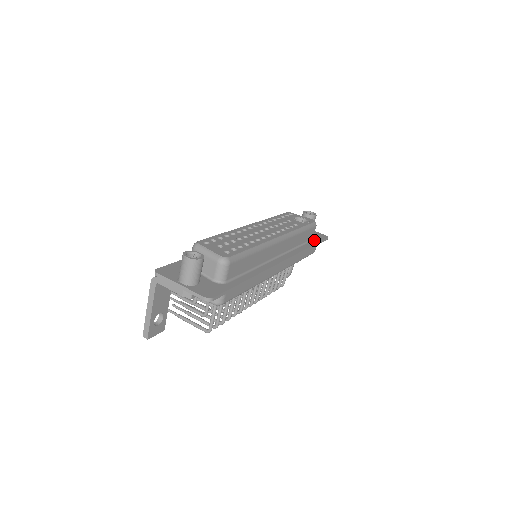
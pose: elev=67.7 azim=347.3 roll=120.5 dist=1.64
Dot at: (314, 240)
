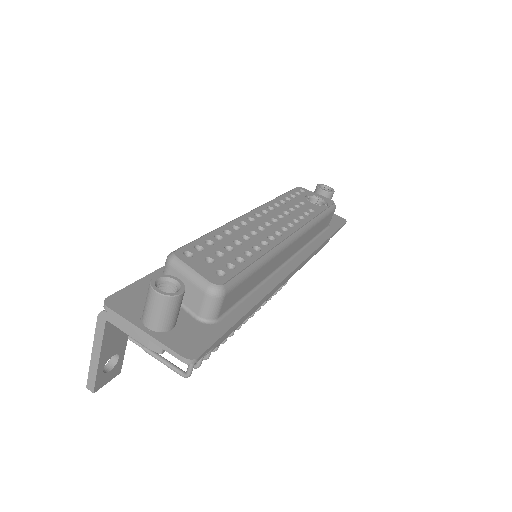
Dot at: (330, 227)
